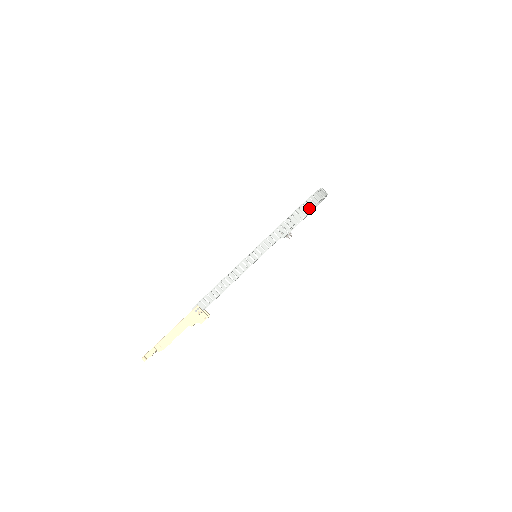
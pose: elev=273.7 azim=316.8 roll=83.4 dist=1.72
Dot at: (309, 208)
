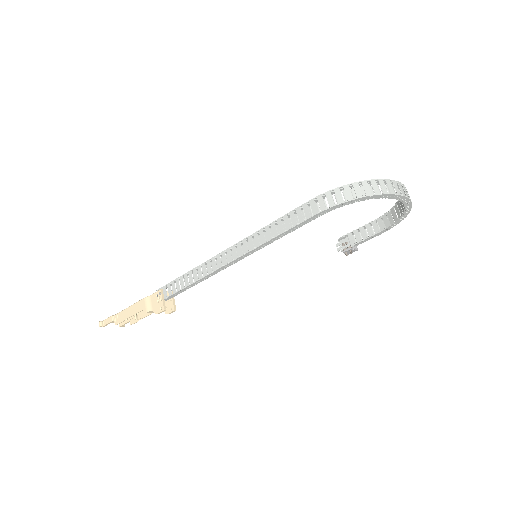
Dot at: (331, 204)
